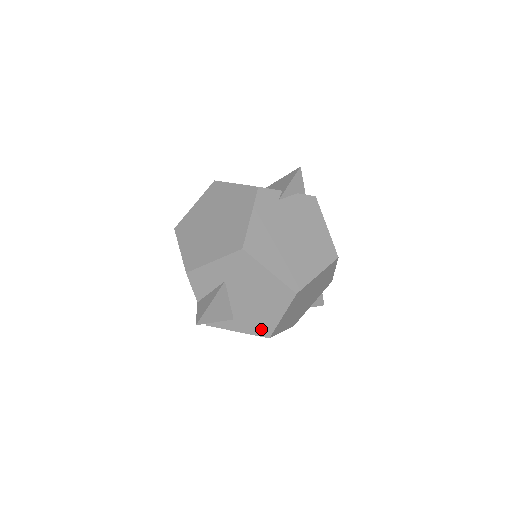
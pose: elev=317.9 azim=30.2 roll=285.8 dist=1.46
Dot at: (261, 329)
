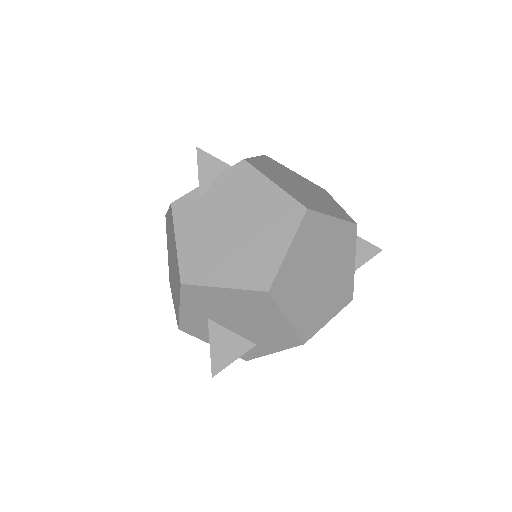
Dot at: (287, 340)
